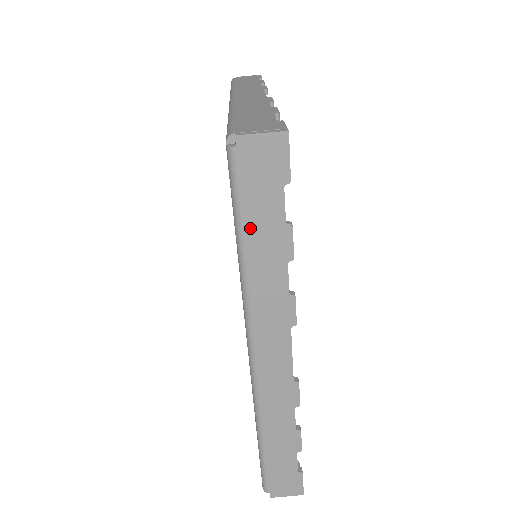
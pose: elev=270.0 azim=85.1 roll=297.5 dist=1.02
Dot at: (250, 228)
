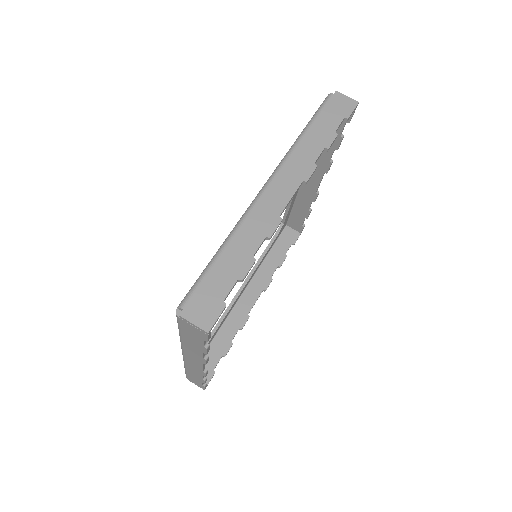
Dot at: (317, 123)
